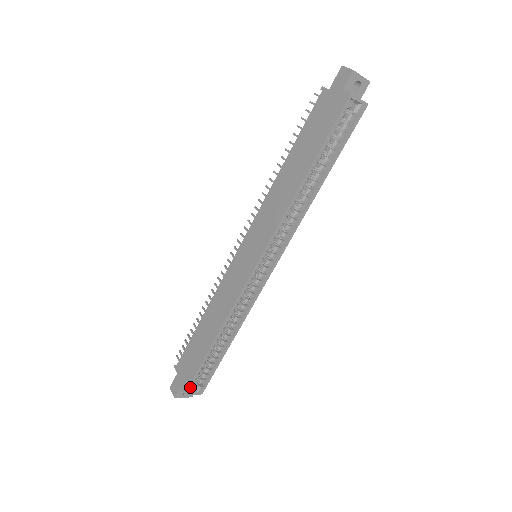
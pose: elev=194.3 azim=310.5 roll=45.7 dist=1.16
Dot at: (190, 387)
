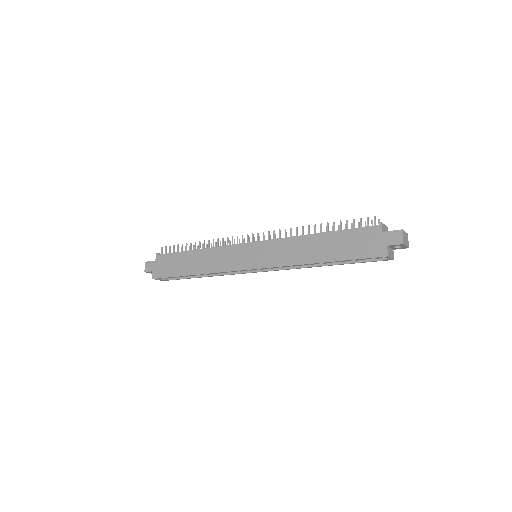
Dot at: (159, 278)
